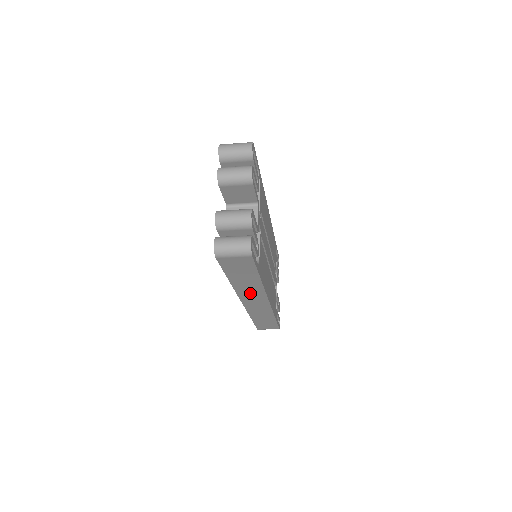
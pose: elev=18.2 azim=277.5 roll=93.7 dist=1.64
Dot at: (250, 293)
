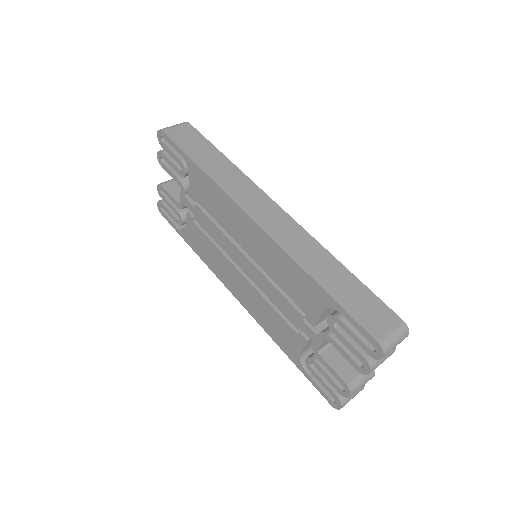
Dot at: occluded
